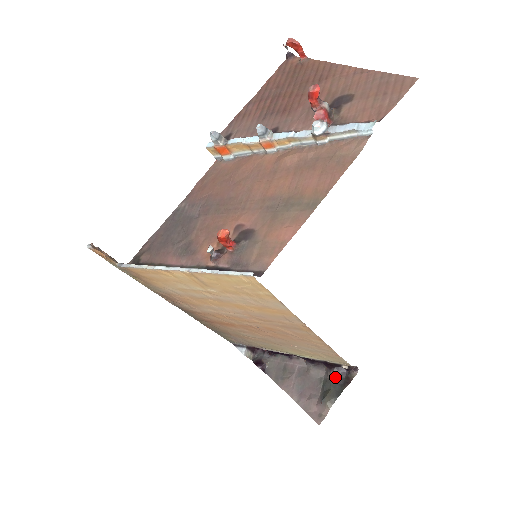
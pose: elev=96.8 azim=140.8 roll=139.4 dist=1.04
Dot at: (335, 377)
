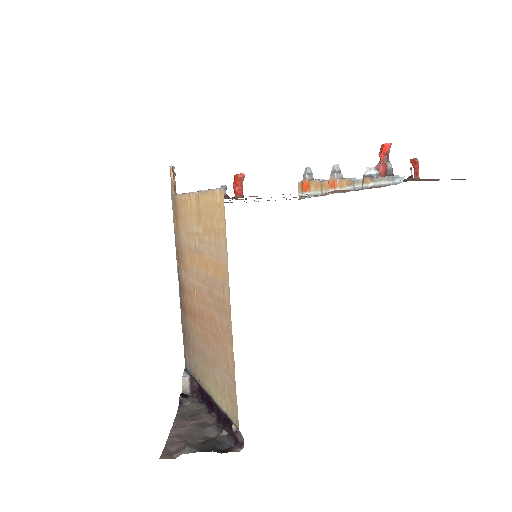
Dot at: (219, 440)
